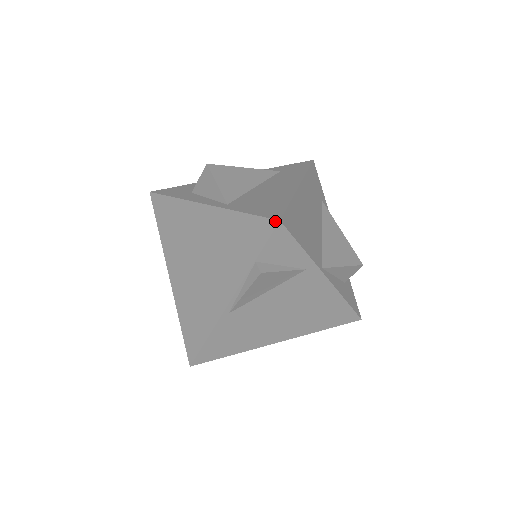
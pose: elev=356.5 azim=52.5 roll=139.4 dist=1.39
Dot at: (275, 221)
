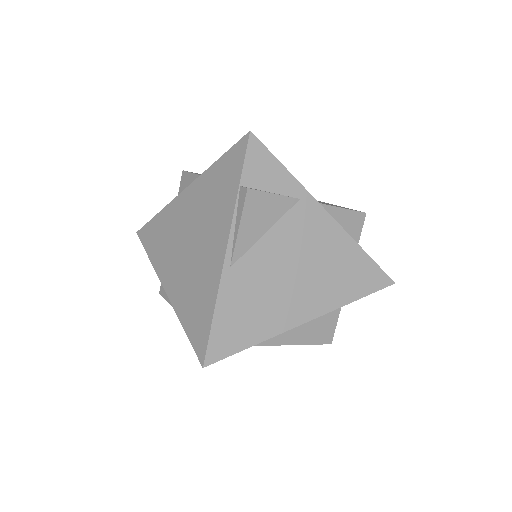
Dot at: (246, 135)
